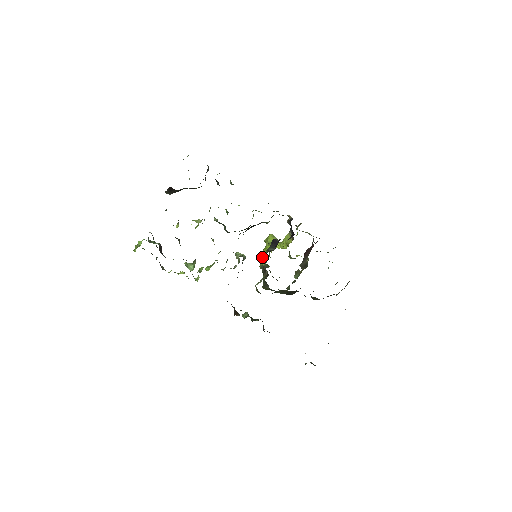
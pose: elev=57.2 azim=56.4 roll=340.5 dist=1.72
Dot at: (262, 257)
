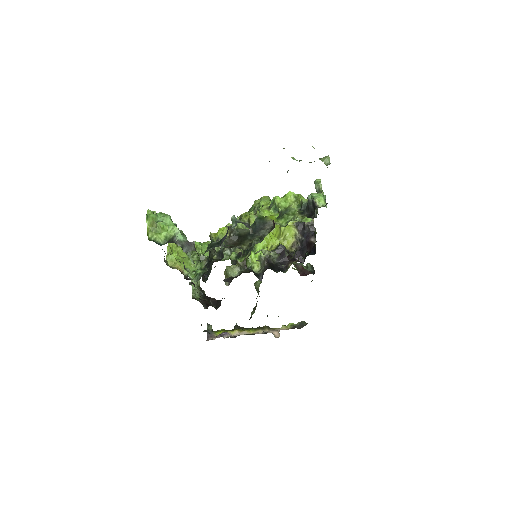
Dot at: (257, 247)
